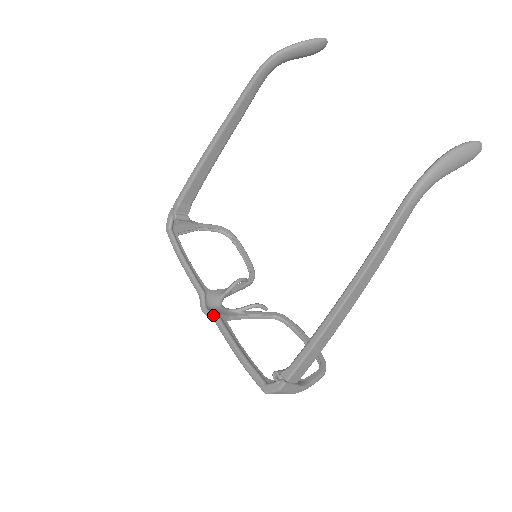
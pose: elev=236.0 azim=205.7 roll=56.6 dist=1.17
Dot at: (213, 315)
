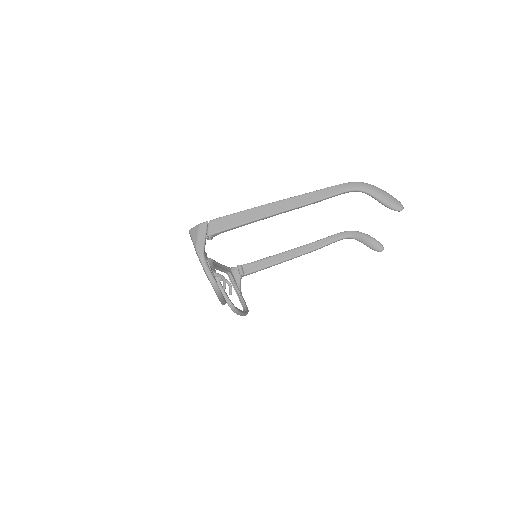
Dot at: occluded
